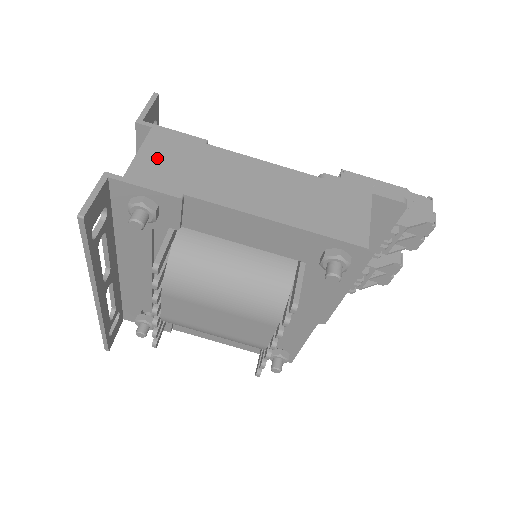
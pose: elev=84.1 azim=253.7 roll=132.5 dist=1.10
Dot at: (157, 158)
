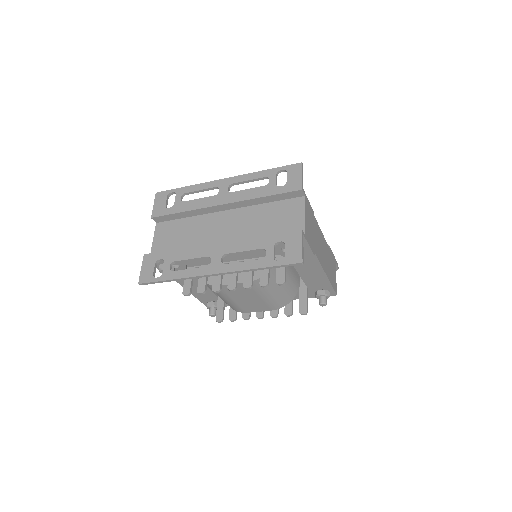
Dot at: (309, 223)
